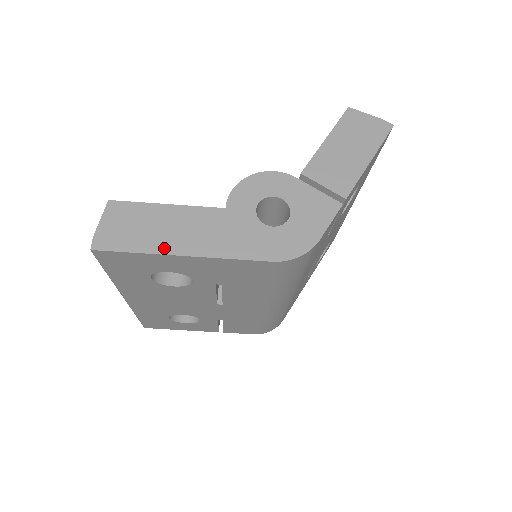
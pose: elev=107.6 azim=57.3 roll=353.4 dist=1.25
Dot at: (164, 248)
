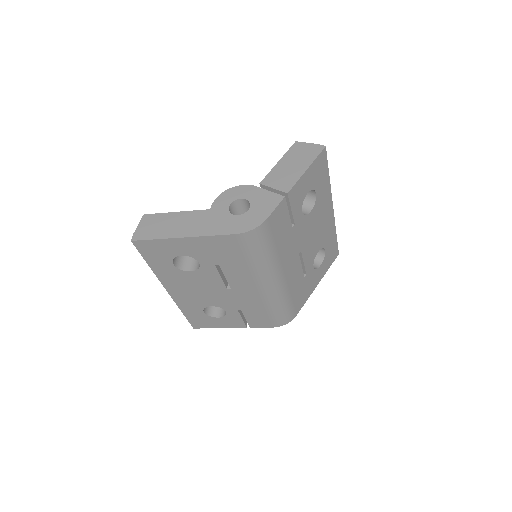
Dot at: (172, 235)
